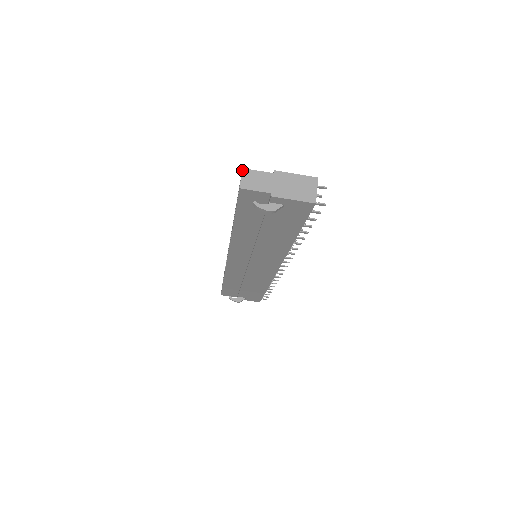
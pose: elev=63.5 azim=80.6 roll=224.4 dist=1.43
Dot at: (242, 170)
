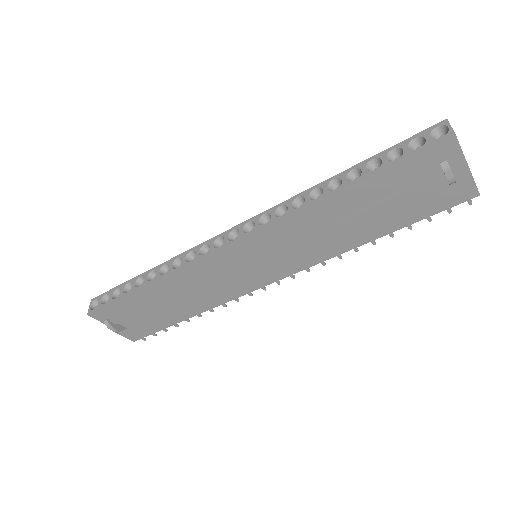
Dot at: occluded
